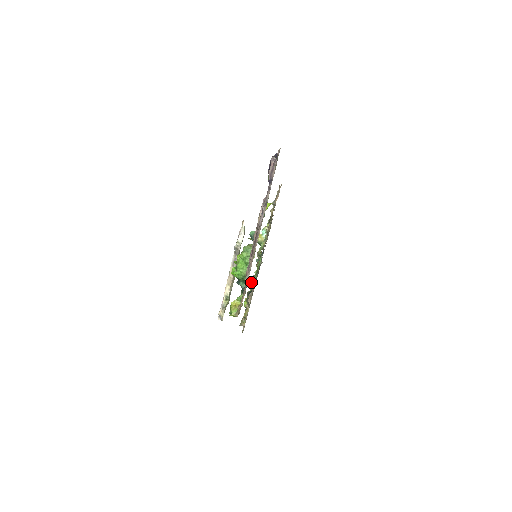
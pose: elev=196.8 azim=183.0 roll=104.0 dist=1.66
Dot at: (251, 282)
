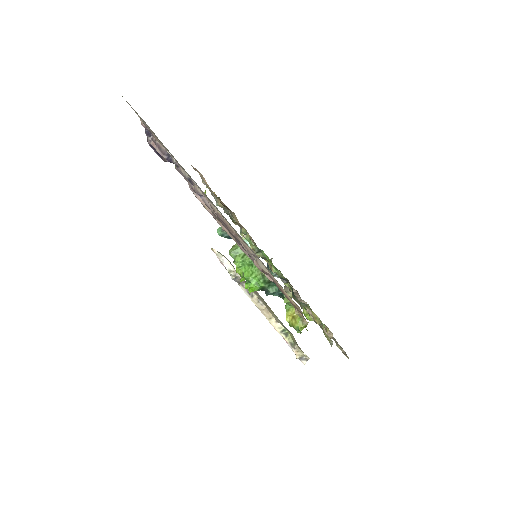
Dot at: (287, 291)
